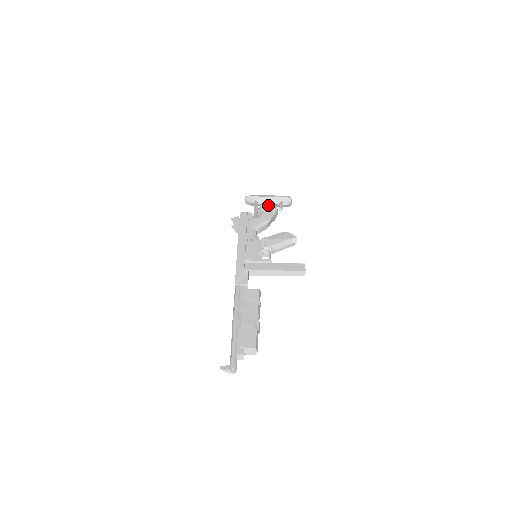
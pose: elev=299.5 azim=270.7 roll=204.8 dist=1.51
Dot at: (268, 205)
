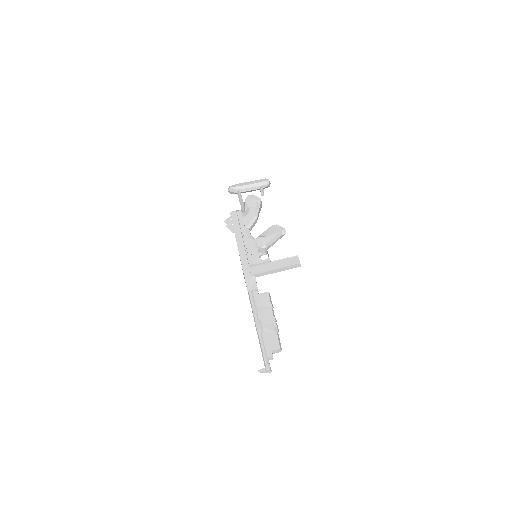
Dot at: (252, 198)
